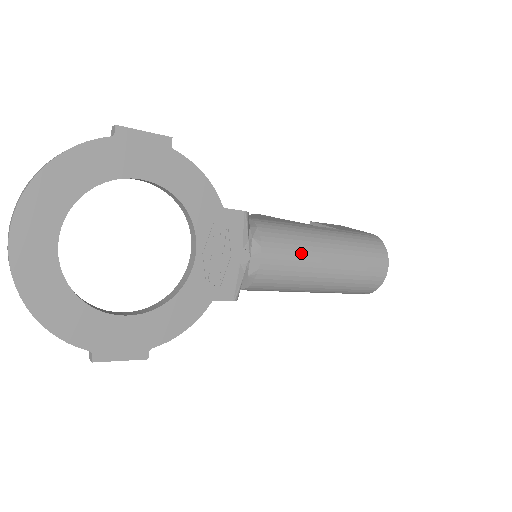
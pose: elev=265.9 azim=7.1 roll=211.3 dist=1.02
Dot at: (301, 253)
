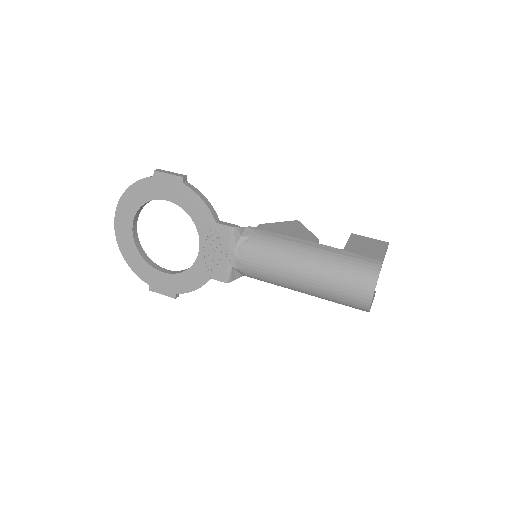
Dot at: (278, 263)
